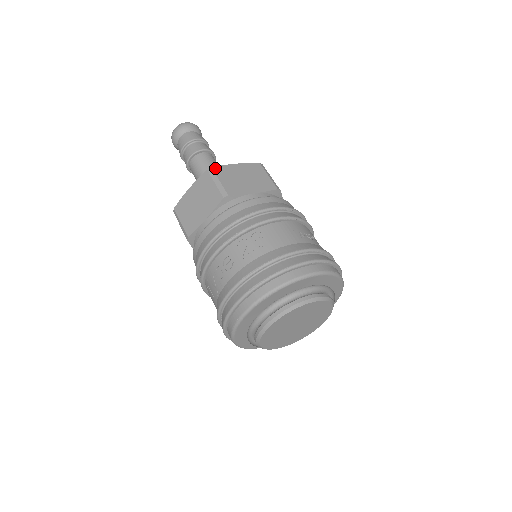
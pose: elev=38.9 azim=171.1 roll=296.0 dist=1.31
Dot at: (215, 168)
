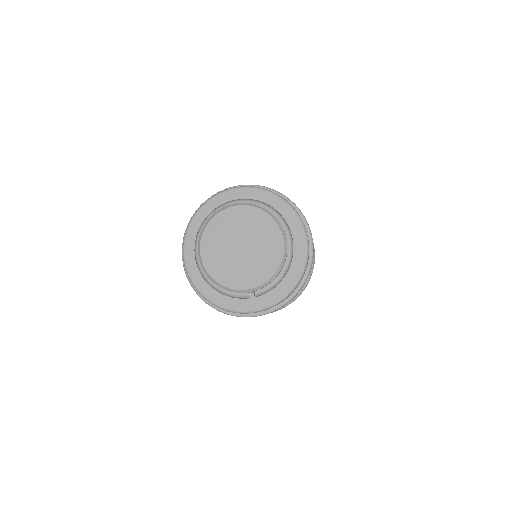
Dot at: occluded
